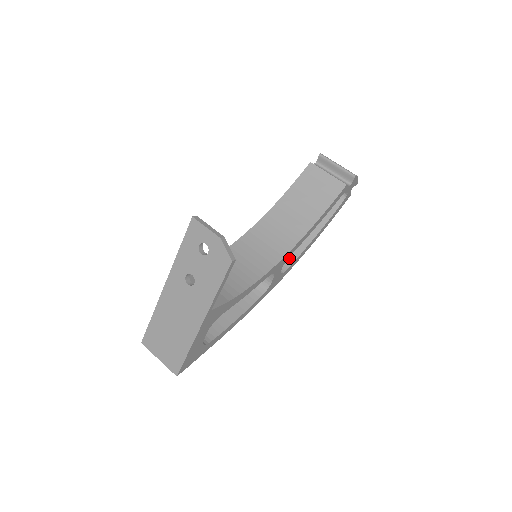
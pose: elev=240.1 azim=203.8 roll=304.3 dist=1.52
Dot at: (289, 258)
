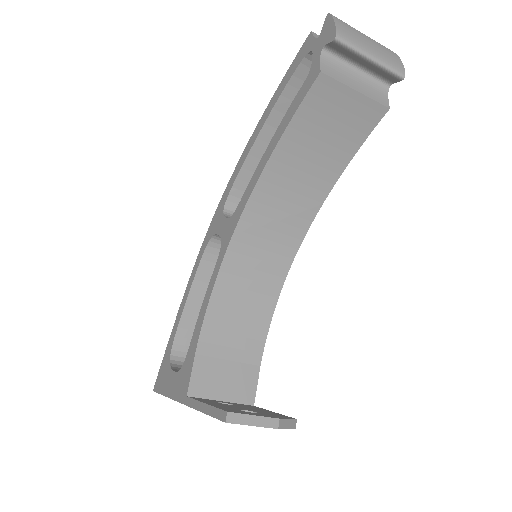
Dot at: occluded
